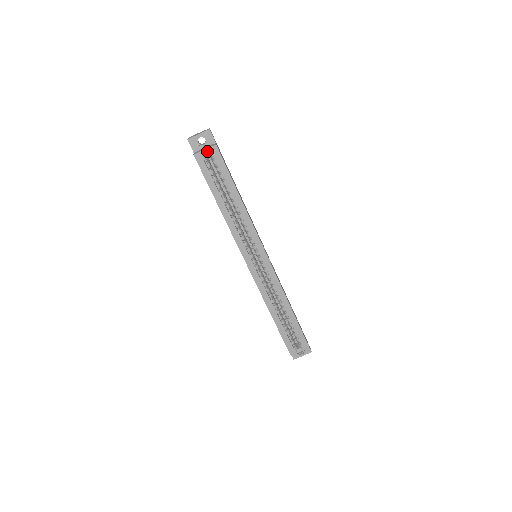
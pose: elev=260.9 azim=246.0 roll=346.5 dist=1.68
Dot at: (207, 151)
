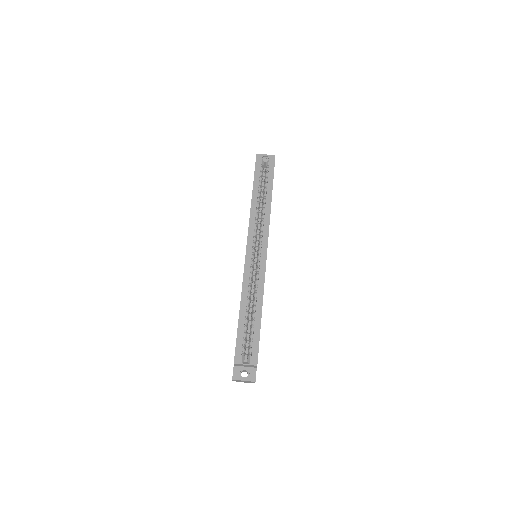
Dot at: (266, 161)
